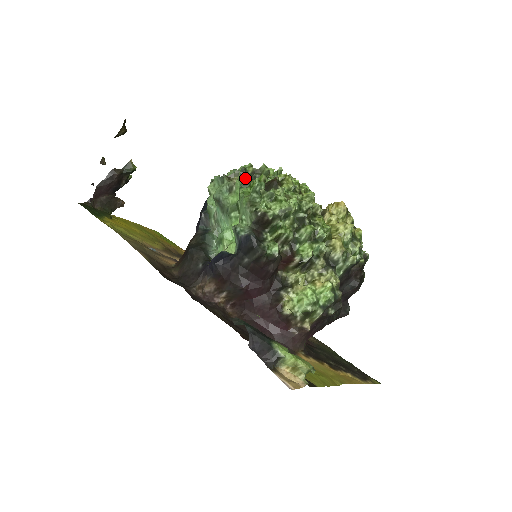
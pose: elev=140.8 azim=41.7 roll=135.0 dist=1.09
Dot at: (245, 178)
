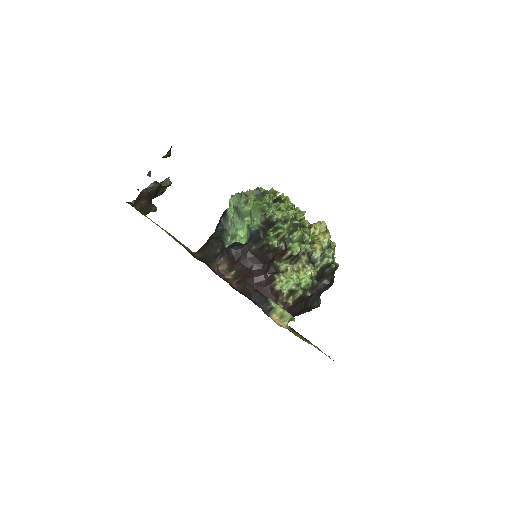
Dot at: (258, 195)
